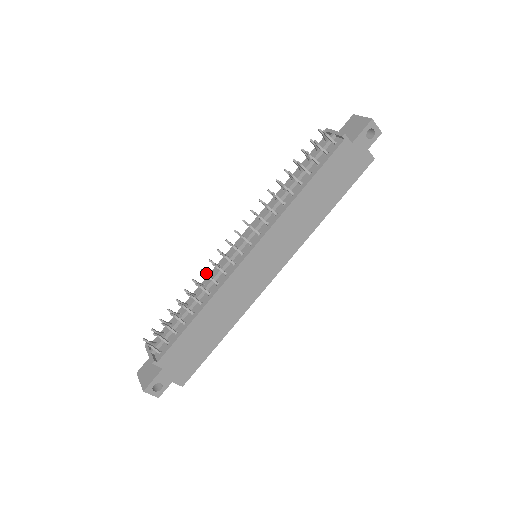
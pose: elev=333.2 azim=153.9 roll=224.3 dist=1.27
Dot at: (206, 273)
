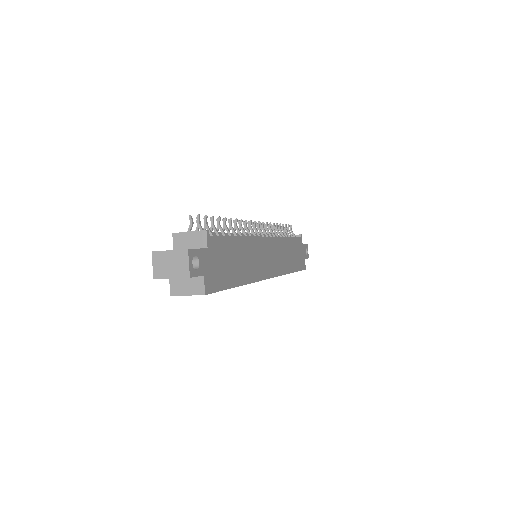
Dot at: occluded
